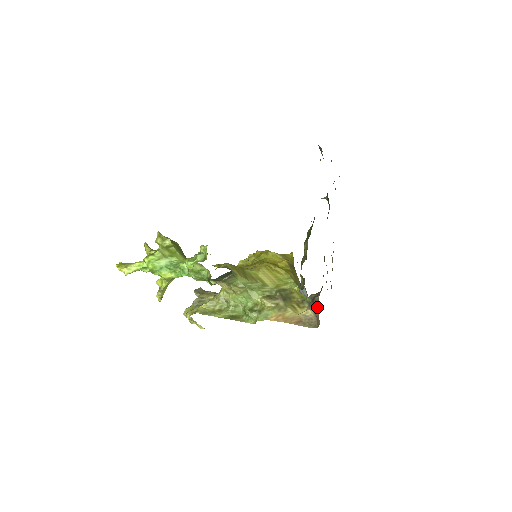
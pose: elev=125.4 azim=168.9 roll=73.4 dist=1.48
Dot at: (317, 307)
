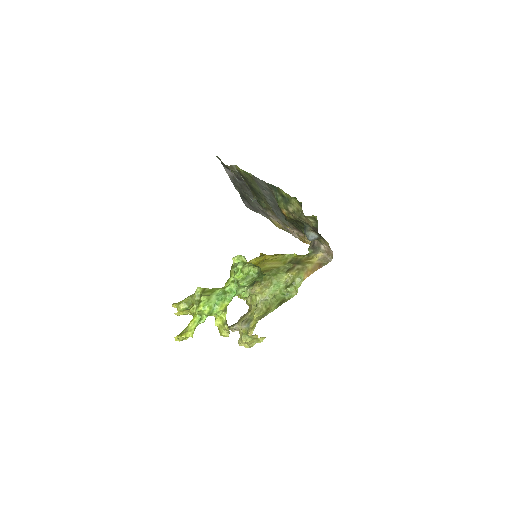
Dot at: (322, 246)
